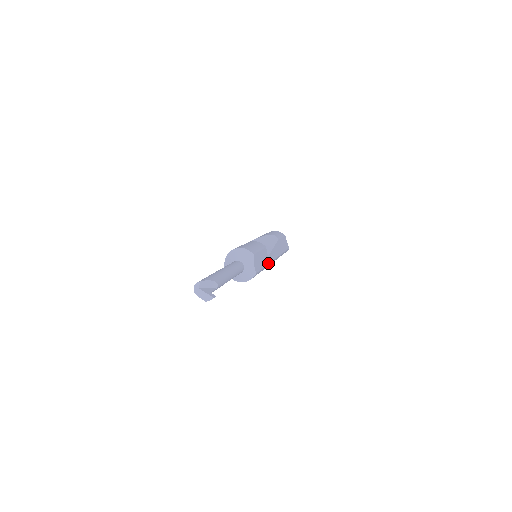
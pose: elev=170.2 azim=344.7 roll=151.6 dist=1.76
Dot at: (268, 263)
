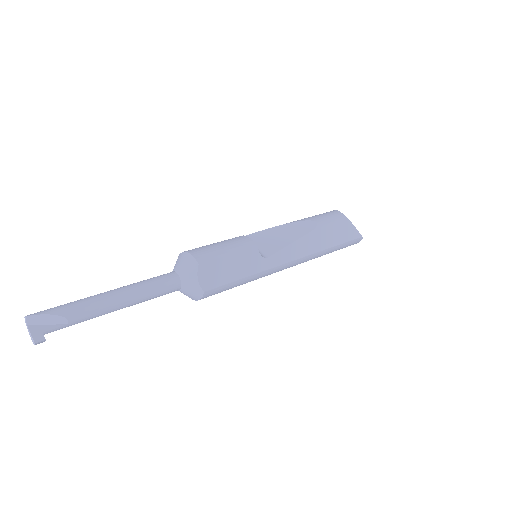
Dot at: (262, 270)
